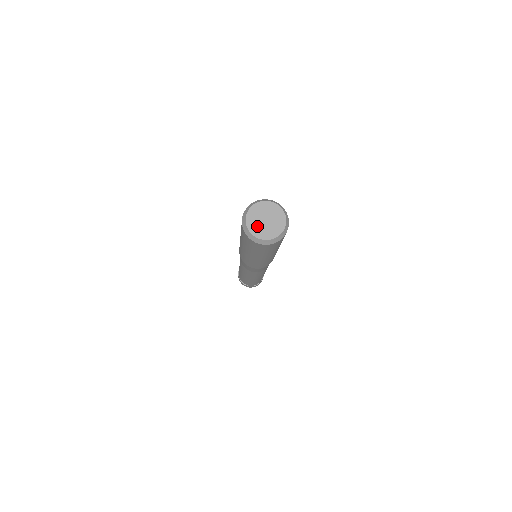
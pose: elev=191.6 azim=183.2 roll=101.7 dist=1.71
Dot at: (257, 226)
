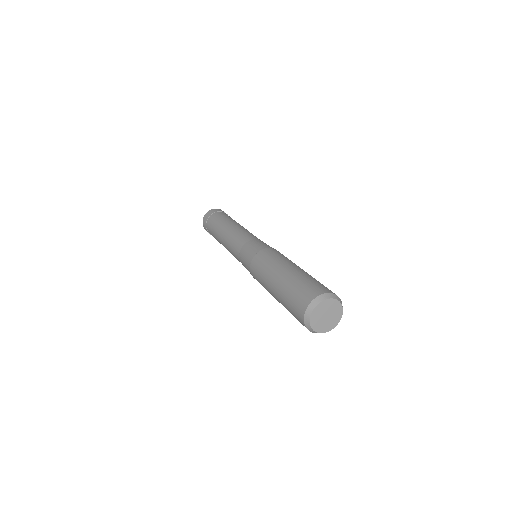
Dot at: (318, 317)
